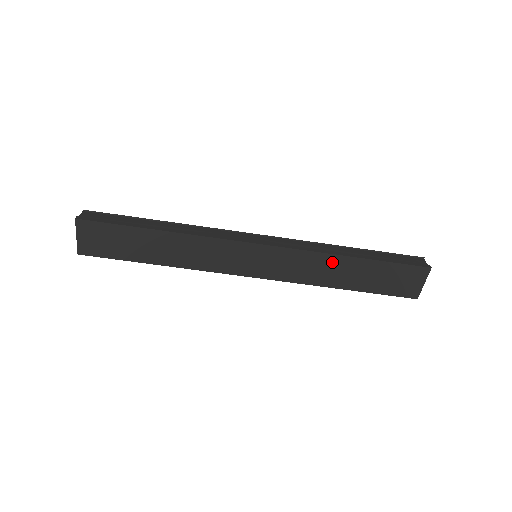
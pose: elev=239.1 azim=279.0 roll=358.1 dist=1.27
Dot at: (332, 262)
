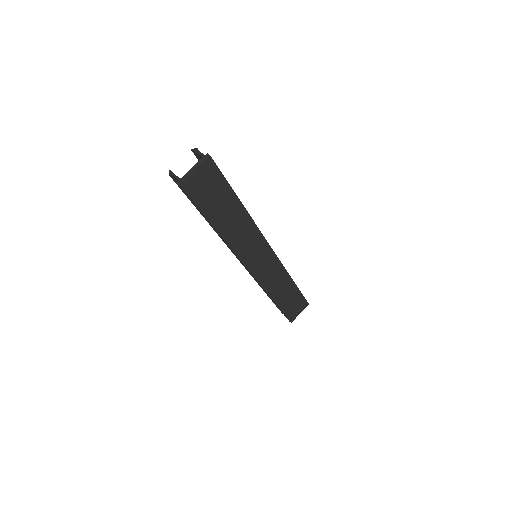
Dot at: (285, 280)
